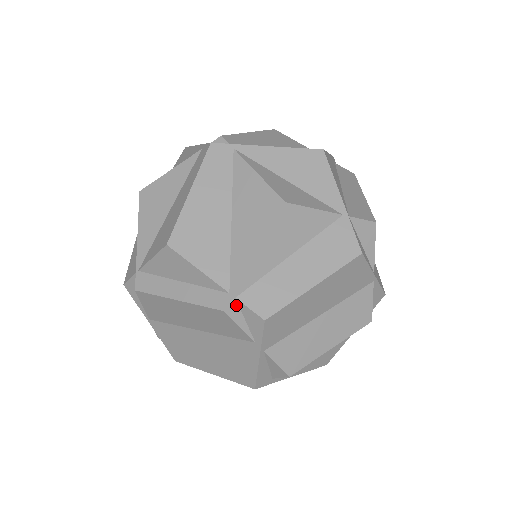
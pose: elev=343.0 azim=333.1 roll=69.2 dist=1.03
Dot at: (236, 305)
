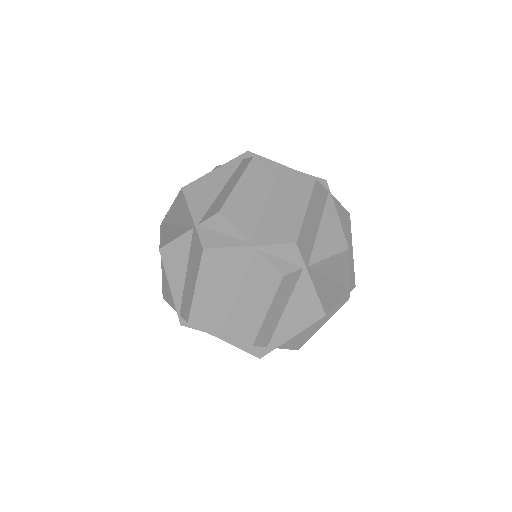
Dot at: (183, 319)
